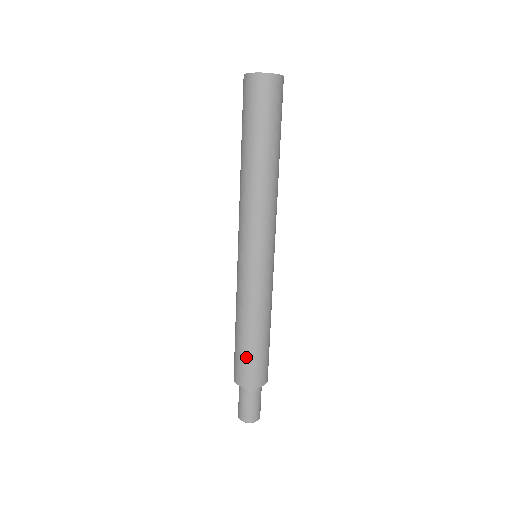
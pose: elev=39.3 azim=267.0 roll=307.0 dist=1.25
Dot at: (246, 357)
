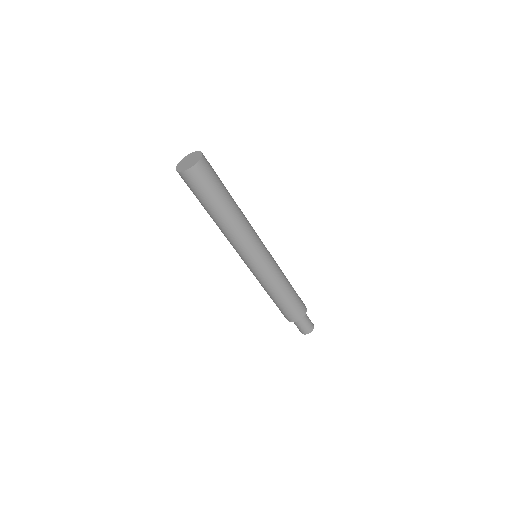
Dot at: (284, 309)
